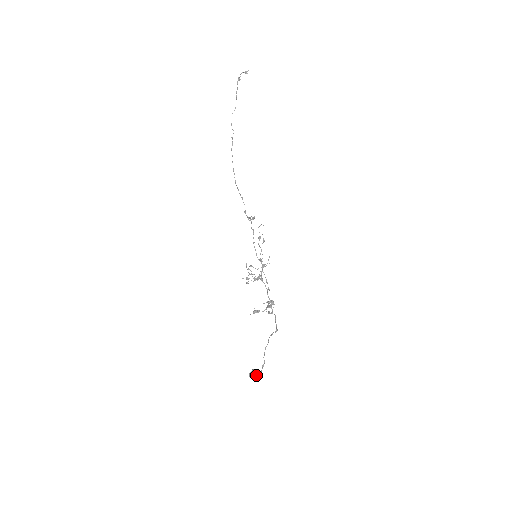
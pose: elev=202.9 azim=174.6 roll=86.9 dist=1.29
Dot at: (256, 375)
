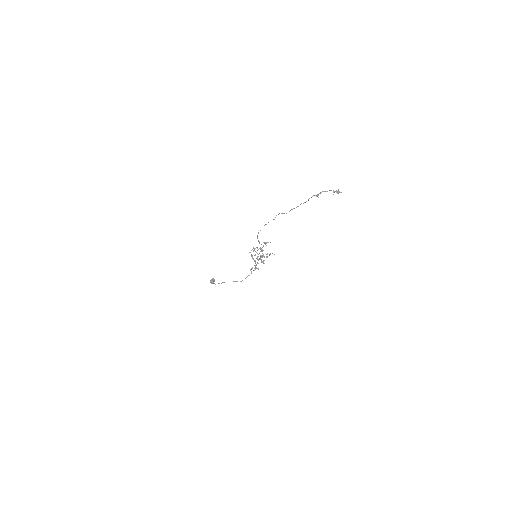
Dot at: (212, 283)
